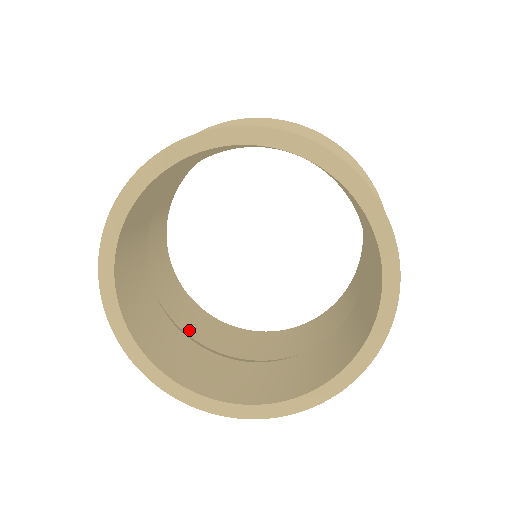
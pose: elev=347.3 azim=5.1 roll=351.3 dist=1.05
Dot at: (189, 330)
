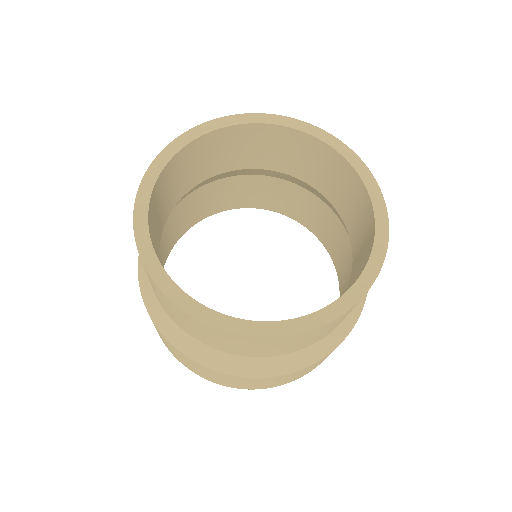
Dot at: occluded
